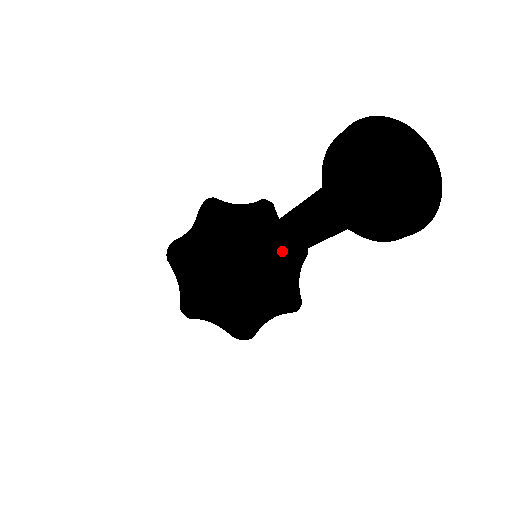
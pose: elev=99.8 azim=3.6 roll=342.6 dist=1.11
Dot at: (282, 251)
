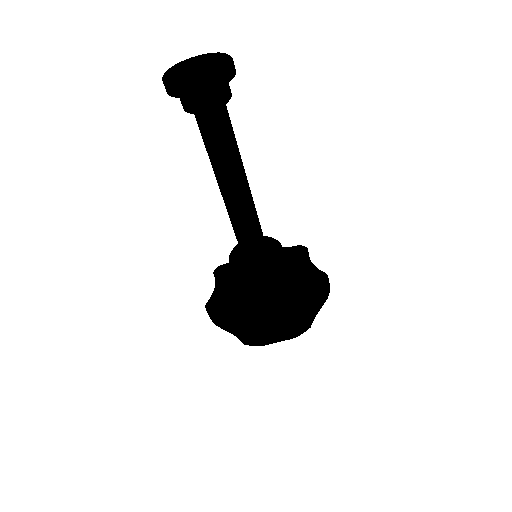
Dot at: (225, 201)
